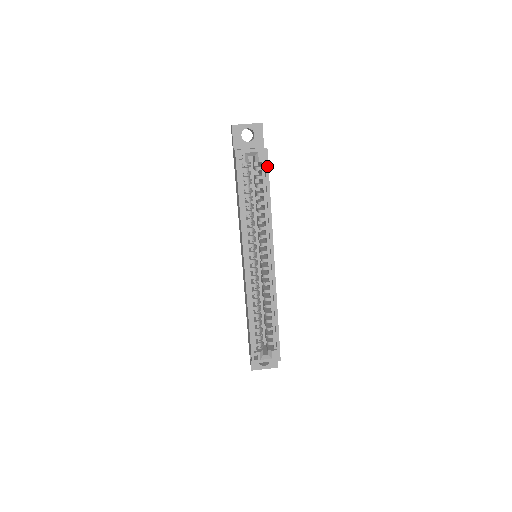
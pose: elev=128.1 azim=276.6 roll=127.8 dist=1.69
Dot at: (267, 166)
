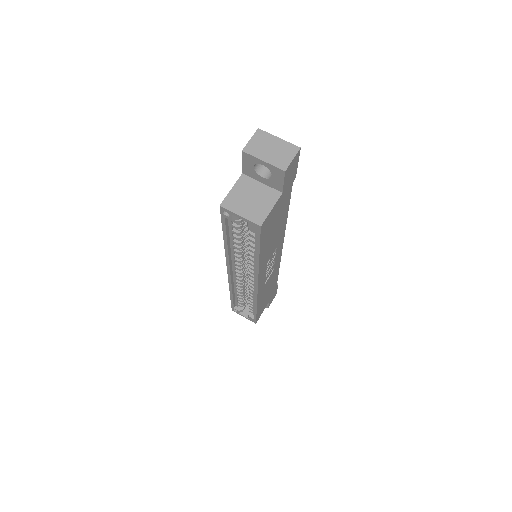
Dot at: (258, 238)
